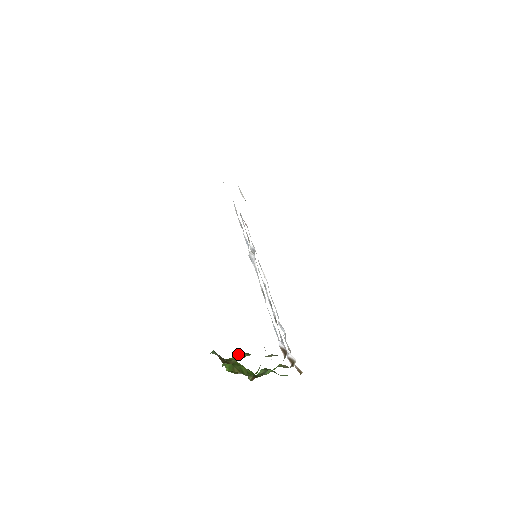
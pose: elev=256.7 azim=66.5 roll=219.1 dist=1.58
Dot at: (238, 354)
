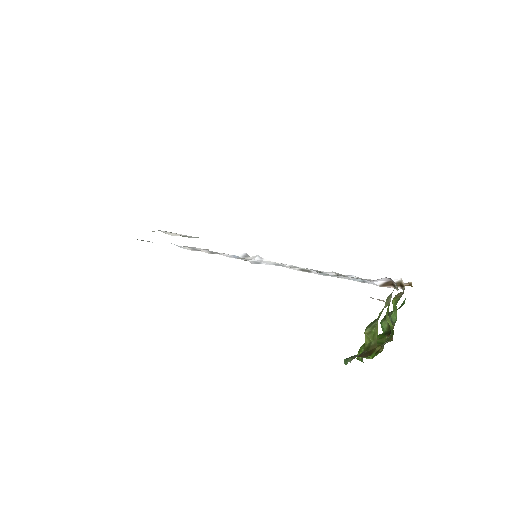
Dot at: (367, 334)
